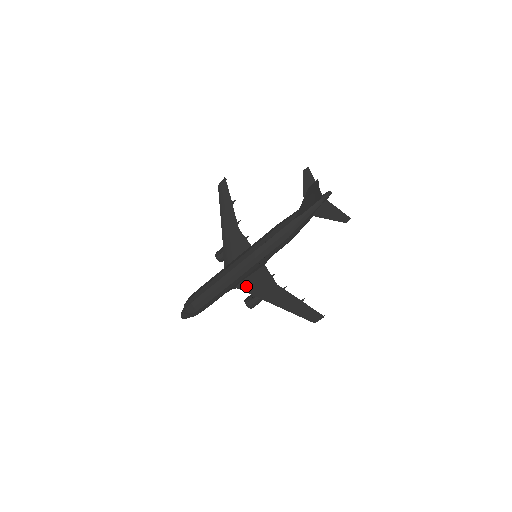
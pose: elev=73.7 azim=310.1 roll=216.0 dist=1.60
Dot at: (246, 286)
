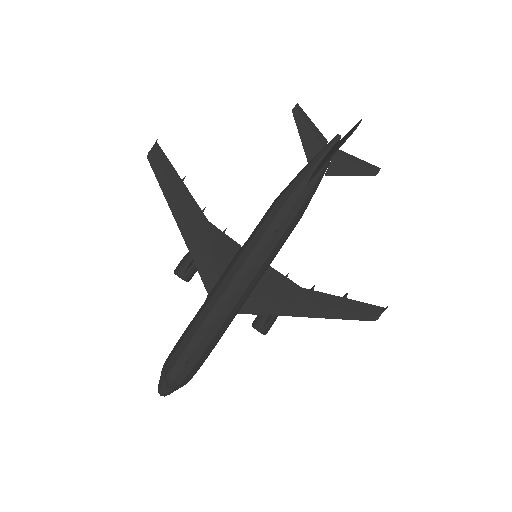
Dot at: (255, 306)
